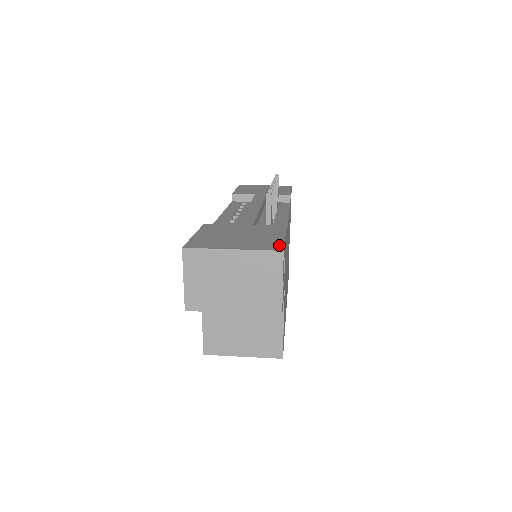
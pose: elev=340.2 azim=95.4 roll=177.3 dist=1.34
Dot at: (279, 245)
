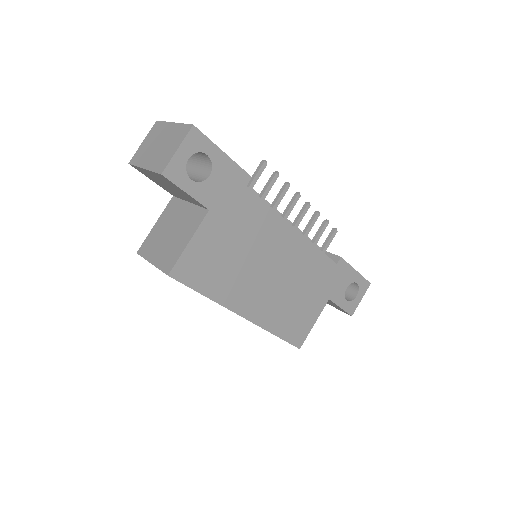
Dot at: (203, 134)
